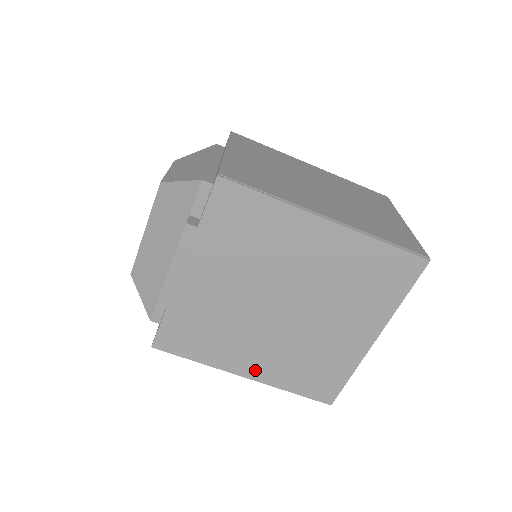
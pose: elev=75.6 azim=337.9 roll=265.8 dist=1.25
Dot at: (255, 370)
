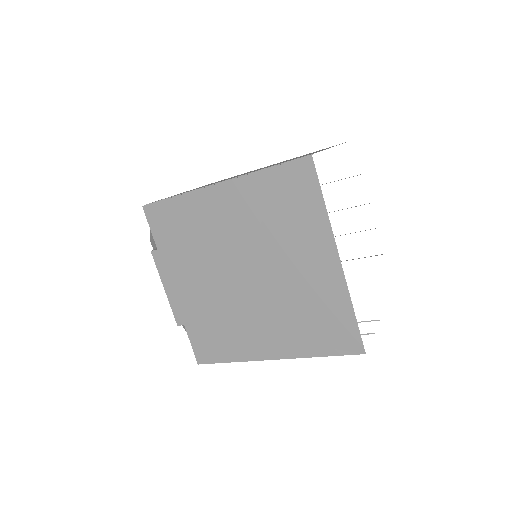
Dot at: (275, 348)
